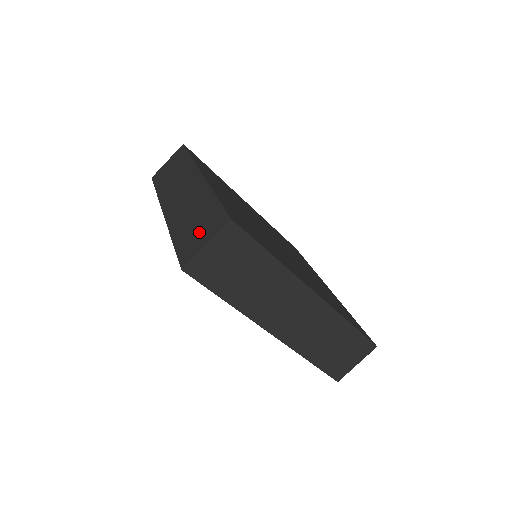
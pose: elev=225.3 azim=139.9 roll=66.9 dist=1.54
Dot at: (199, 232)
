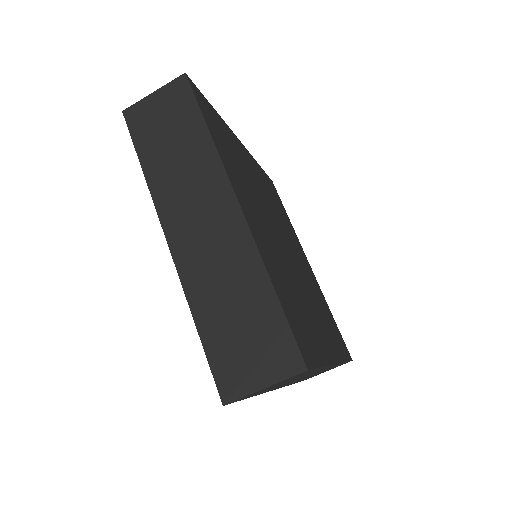
Dot at: (249, 350)
